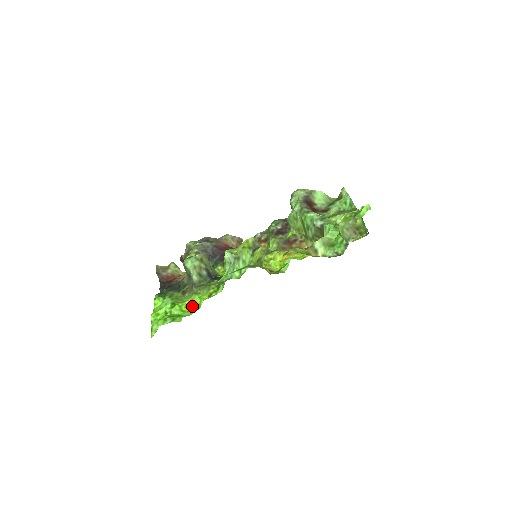
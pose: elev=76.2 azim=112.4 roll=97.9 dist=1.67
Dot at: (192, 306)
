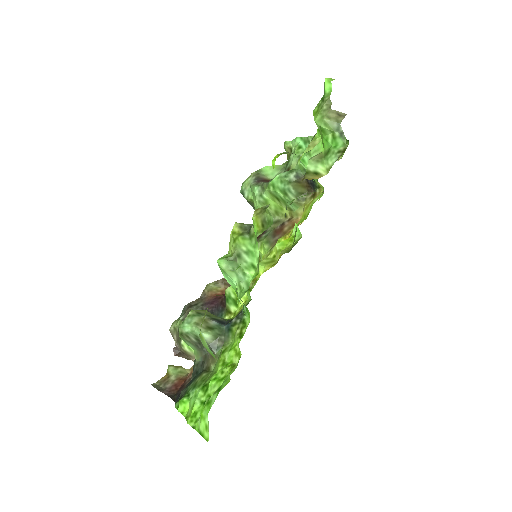
Dot at: (229, 364)
